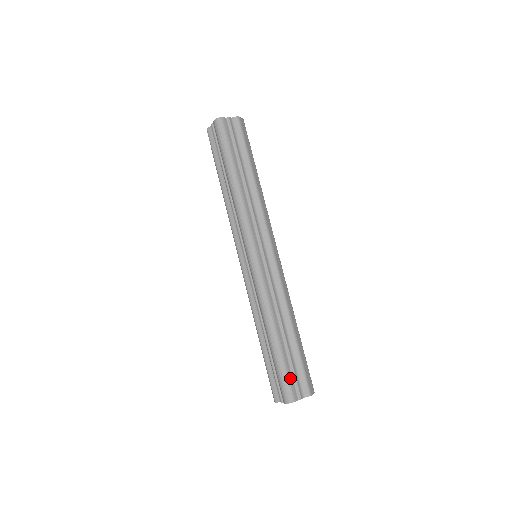
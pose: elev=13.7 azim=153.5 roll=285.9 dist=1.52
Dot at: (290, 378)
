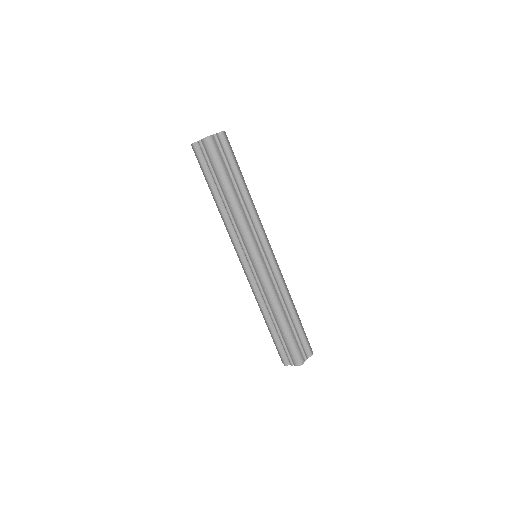
Dot at: (298, 347)
